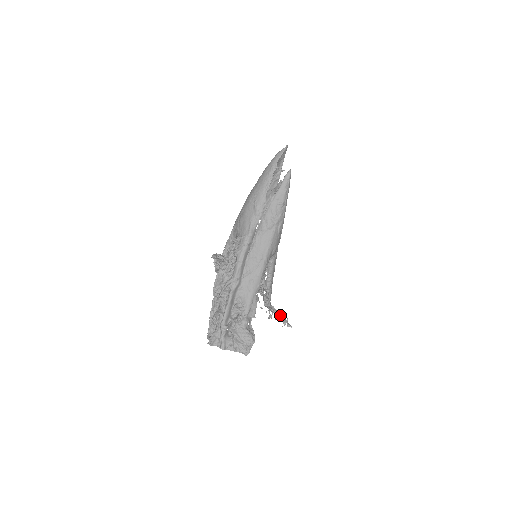
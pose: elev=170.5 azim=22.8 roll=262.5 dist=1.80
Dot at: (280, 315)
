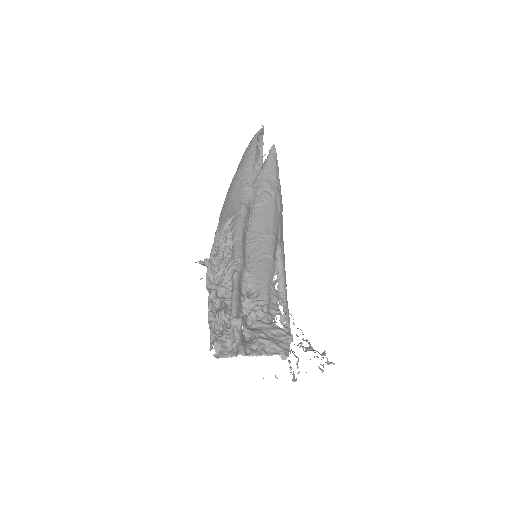
Dot at: (311, 347)
